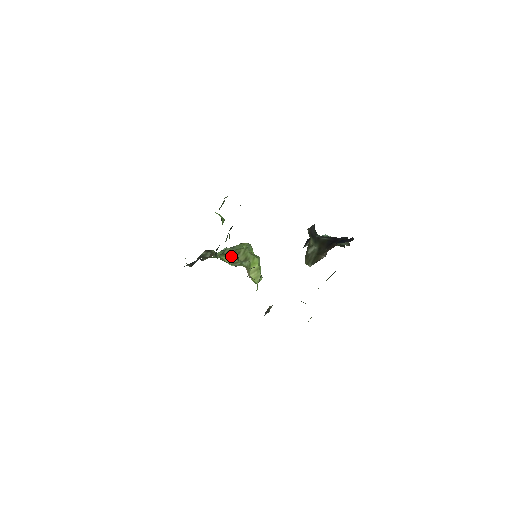
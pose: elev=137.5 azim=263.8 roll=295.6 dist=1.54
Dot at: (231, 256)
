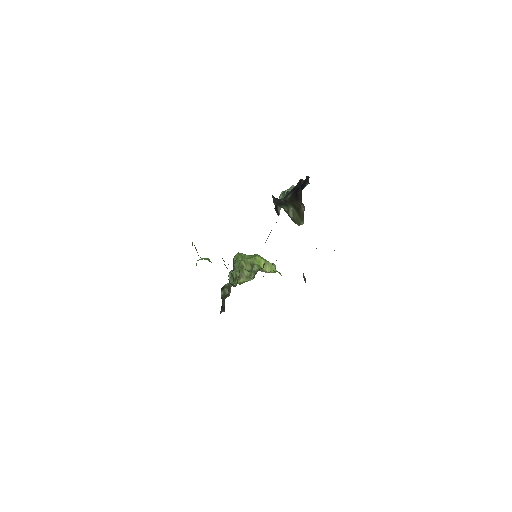
Dot at: (242, 275)
